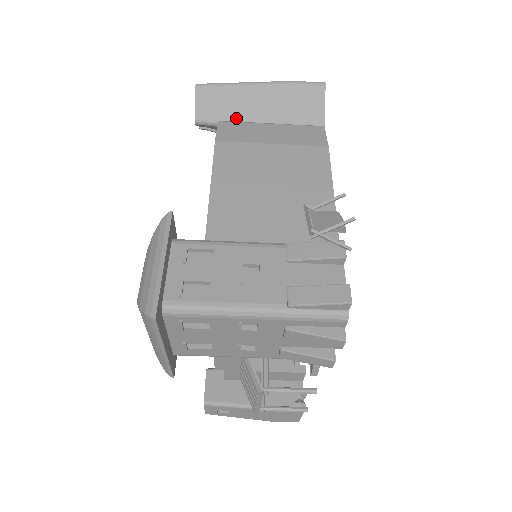
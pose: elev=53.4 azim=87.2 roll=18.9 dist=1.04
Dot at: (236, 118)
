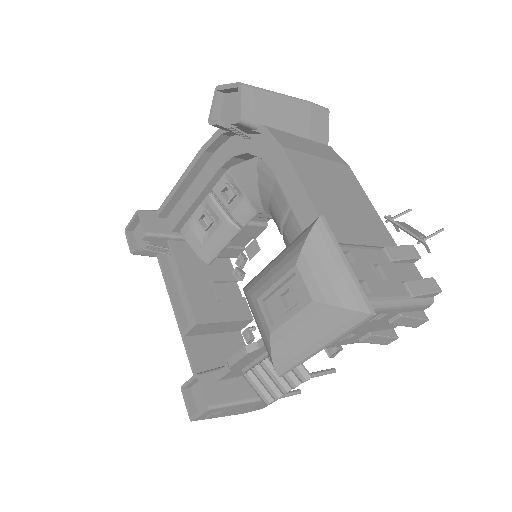
Dot at: (272, 125)
